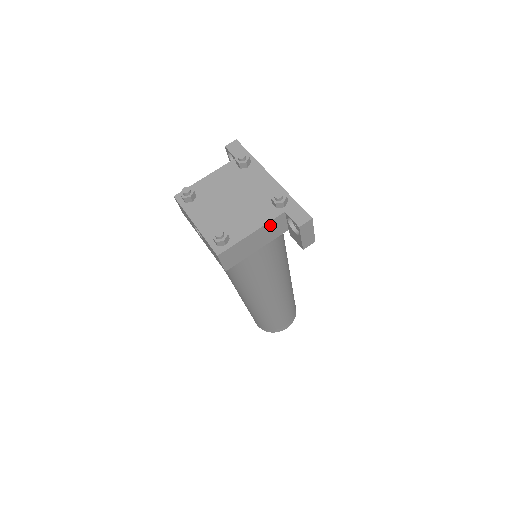
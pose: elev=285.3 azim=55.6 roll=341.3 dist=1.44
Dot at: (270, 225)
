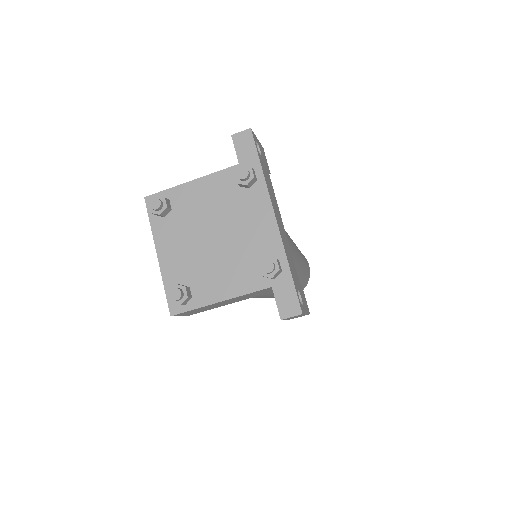
Dot at: (249, 294)
